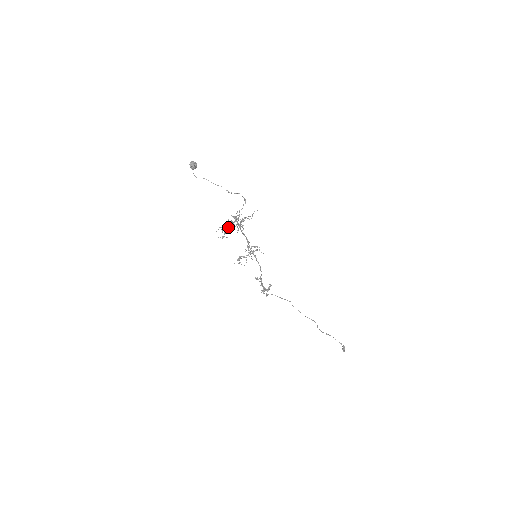
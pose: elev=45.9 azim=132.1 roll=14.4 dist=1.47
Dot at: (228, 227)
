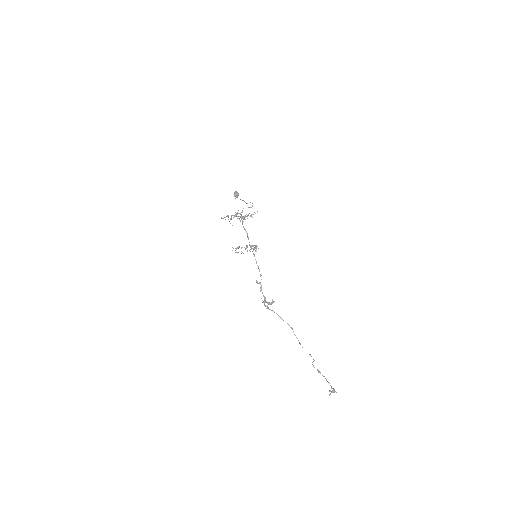
Dot at: (231, 217)
